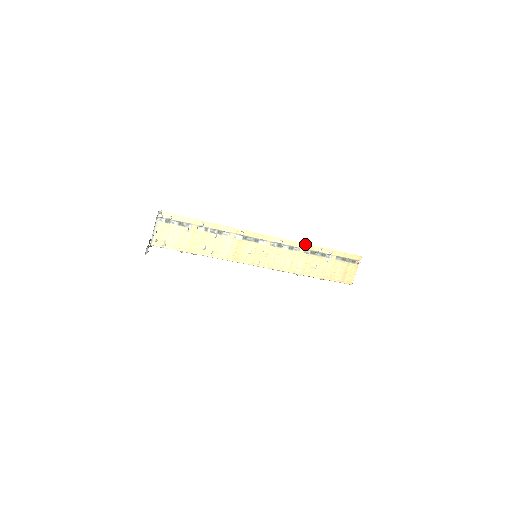
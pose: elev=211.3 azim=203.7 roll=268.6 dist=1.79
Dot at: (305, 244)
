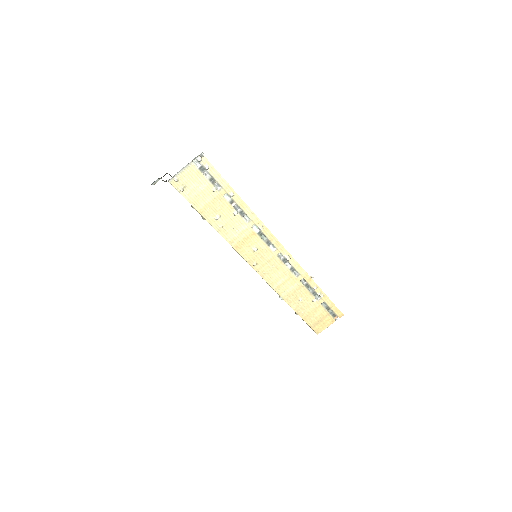
Dot at: (307, 274)
